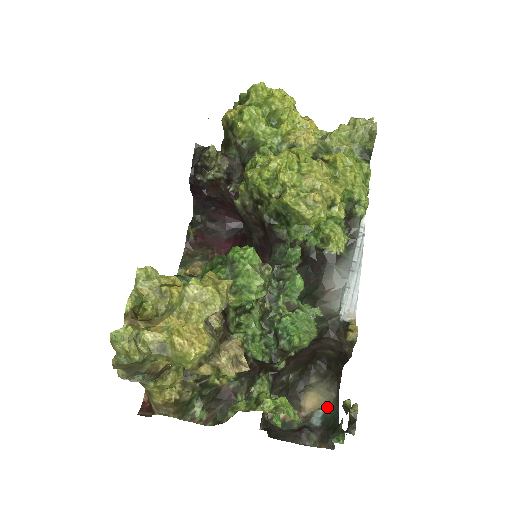
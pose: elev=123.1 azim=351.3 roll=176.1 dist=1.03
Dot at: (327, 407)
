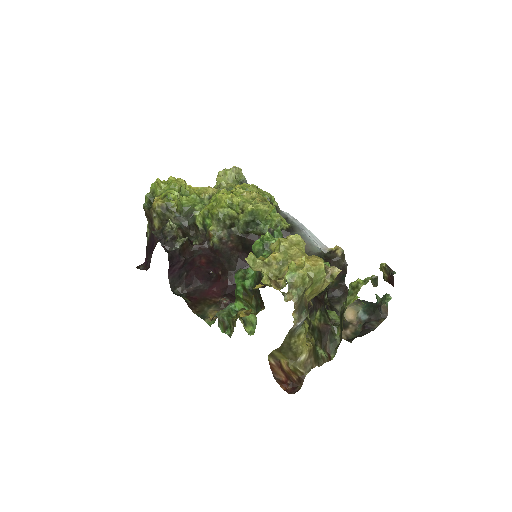
Dot at: (360, 307)
